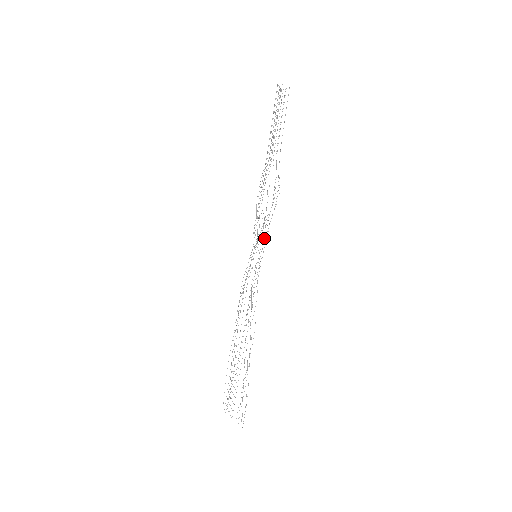
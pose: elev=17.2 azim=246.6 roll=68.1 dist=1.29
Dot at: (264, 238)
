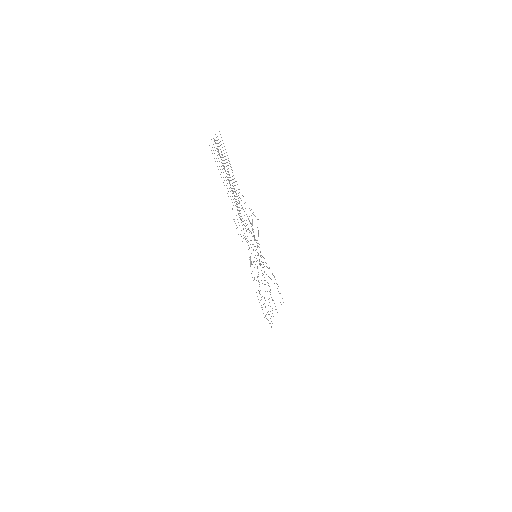
Dot at: occluded
